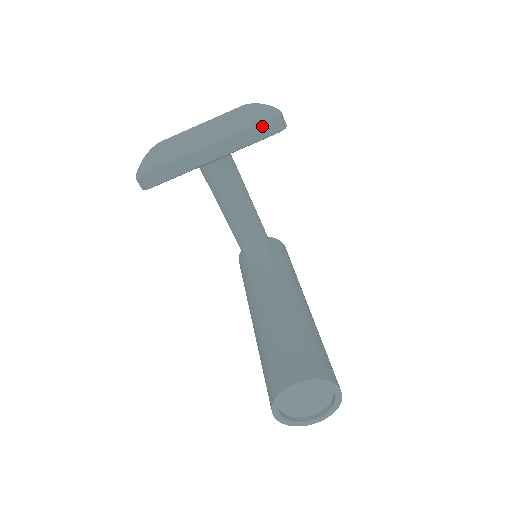
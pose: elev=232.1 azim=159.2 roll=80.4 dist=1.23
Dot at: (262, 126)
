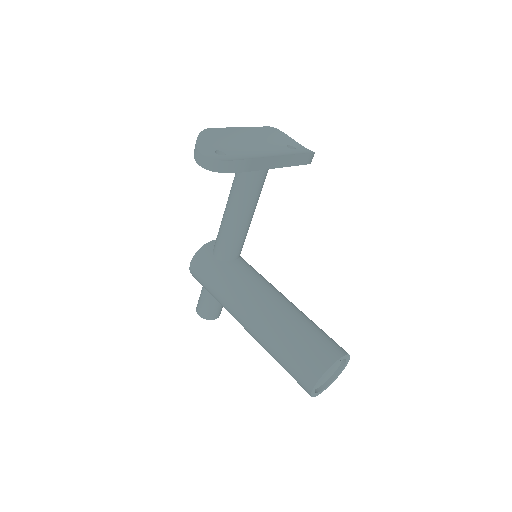
Dot at: (313, 154)
